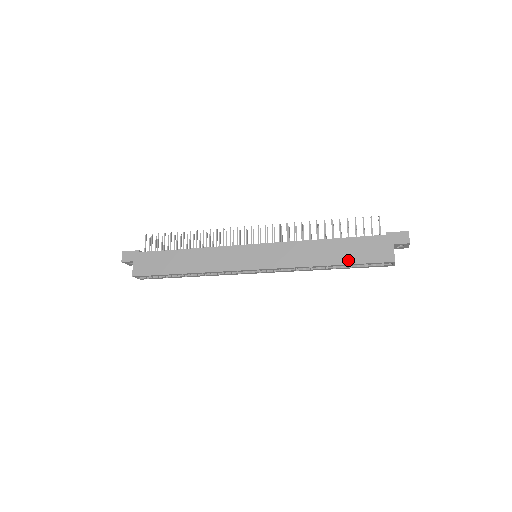
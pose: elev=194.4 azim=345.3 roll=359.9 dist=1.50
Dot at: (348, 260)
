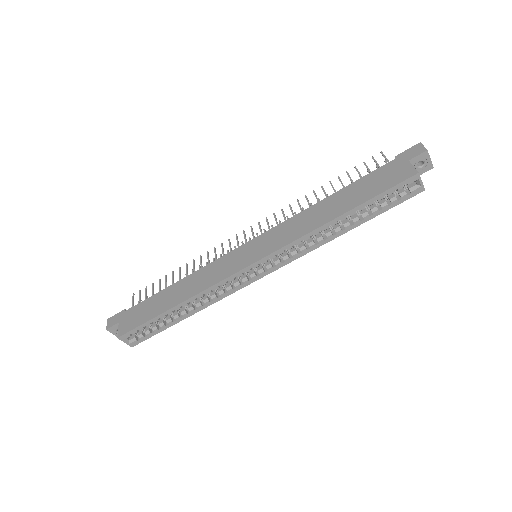
Dot at: (361, 200)
